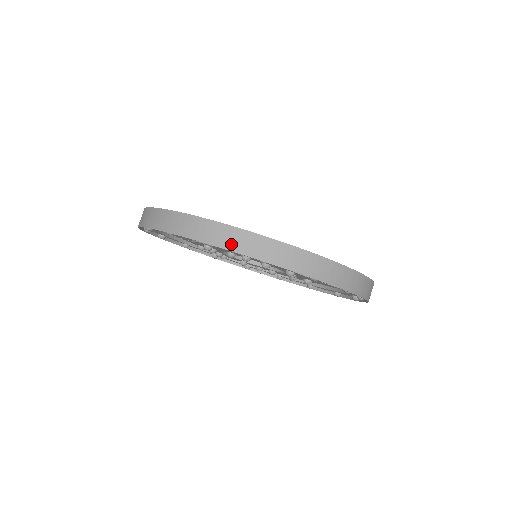
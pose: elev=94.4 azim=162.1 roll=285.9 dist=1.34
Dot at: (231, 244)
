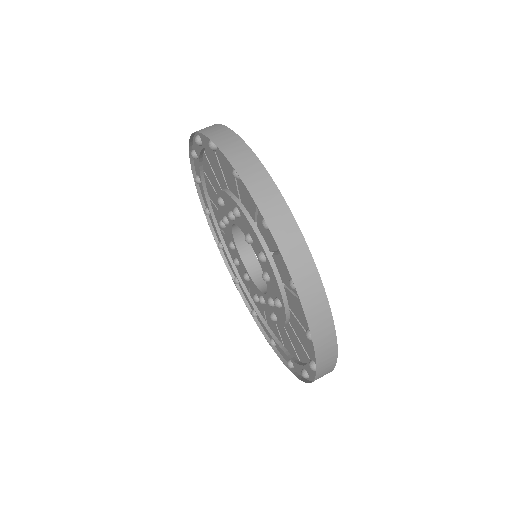
Dot at: occluded
